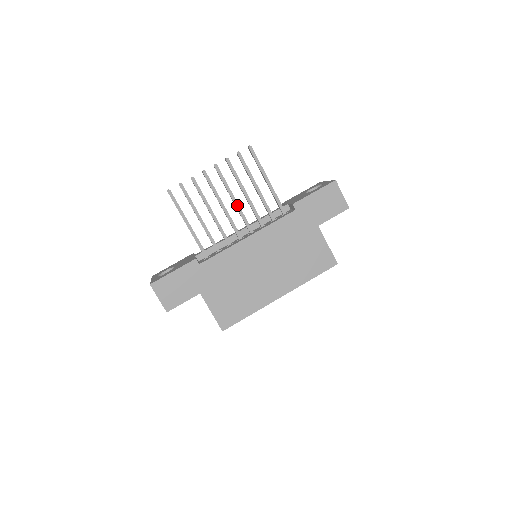
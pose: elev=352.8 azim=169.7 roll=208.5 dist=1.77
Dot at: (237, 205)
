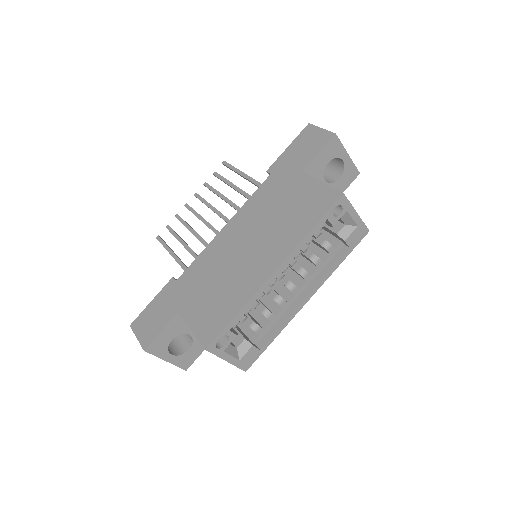
Dot at: (217, 212)
